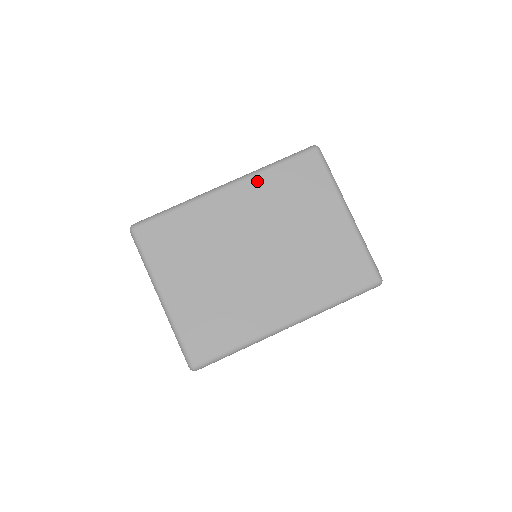
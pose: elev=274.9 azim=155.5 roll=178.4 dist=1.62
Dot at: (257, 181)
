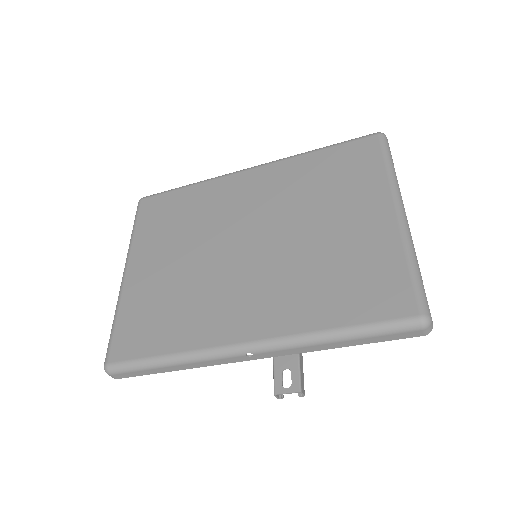
Dot at: (288, 164)
